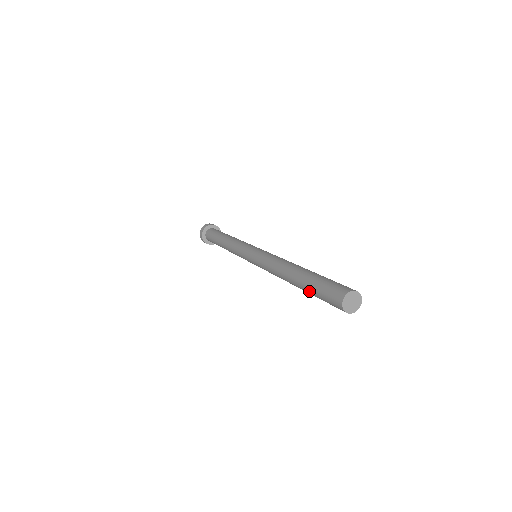
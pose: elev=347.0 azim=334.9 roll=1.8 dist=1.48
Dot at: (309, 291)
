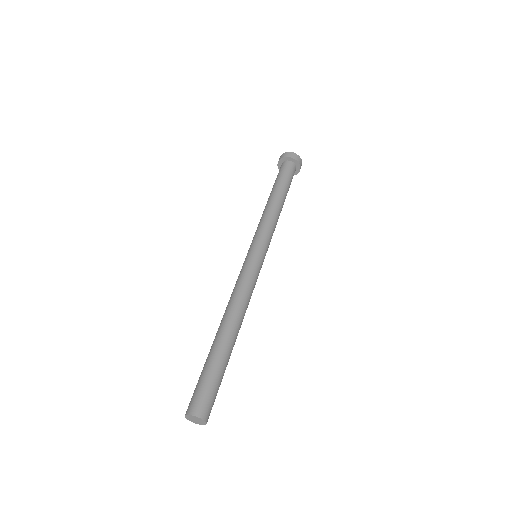
Dot at: occluded
